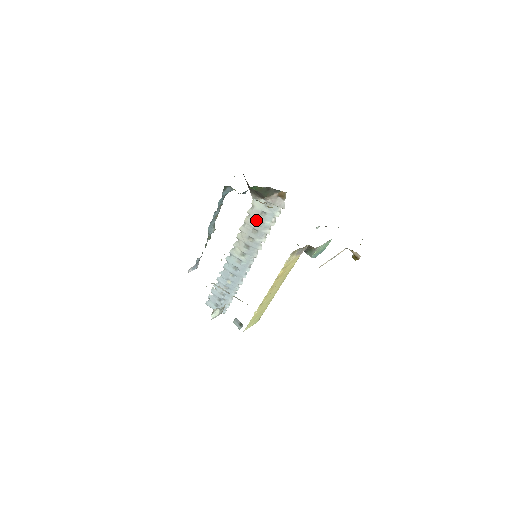
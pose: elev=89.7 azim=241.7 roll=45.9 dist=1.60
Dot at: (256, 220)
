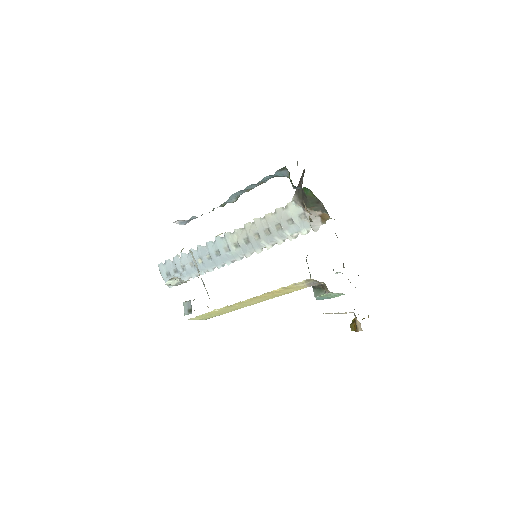
Dot at: (278, 222)
